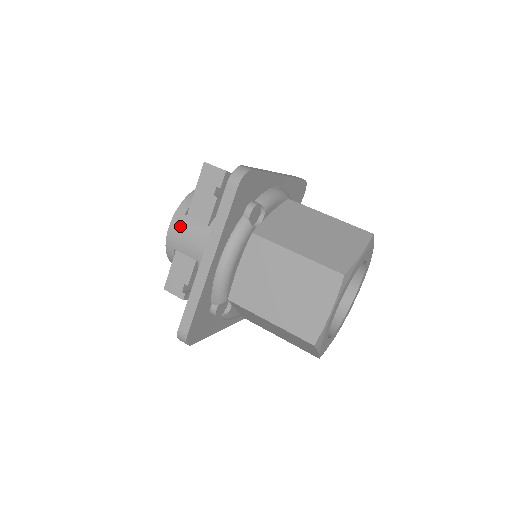
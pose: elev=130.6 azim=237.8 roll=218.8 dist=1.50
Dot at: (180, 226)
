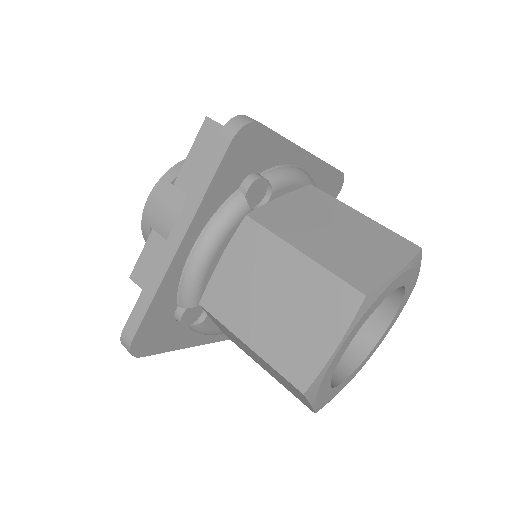
Dot at: (162, 197)
